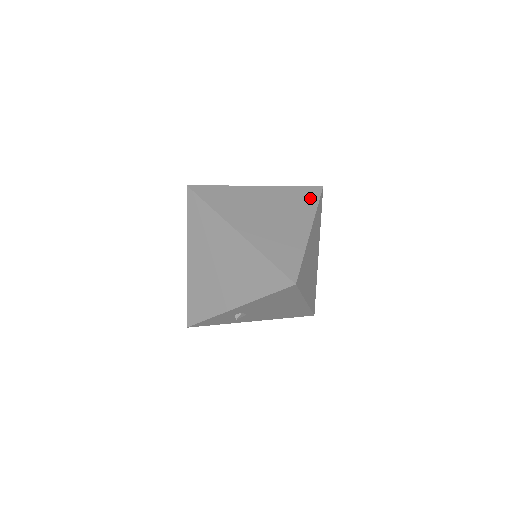
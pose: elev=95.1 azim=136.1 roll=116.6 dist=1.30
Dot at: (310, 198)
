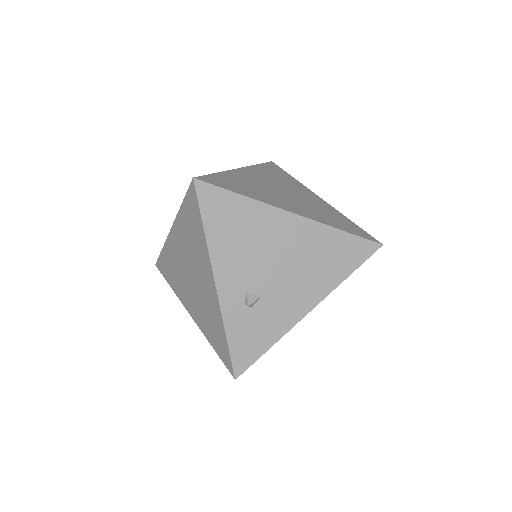
Dot at: occluded
